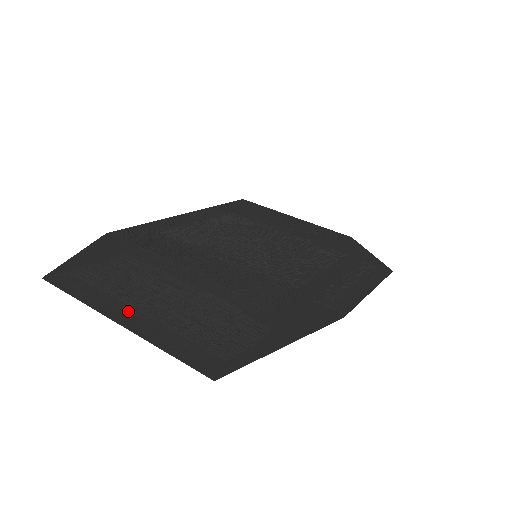
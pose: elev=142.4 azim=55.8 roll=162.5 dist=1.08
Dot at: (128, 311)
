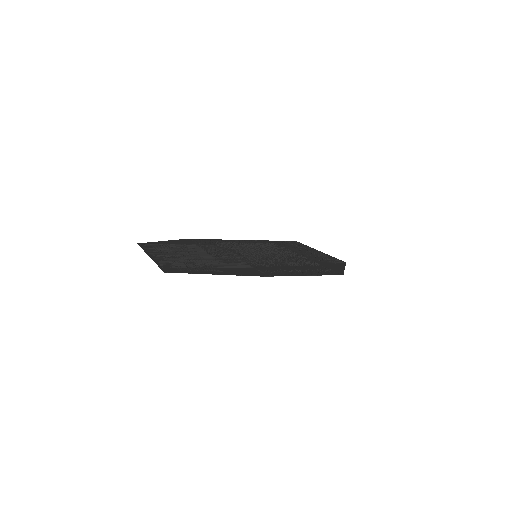
Dot at: (158, 255)
